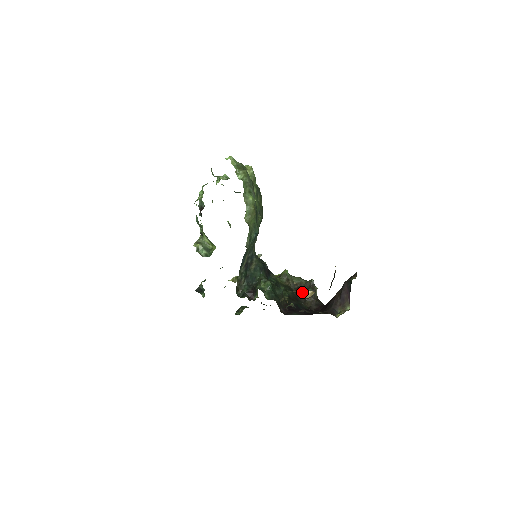
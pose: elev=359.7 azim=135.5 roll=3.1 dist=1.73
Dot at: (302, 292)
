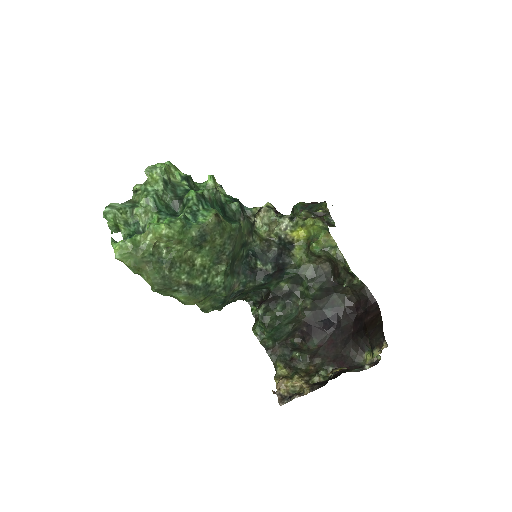
Dot at: (289, 386)
